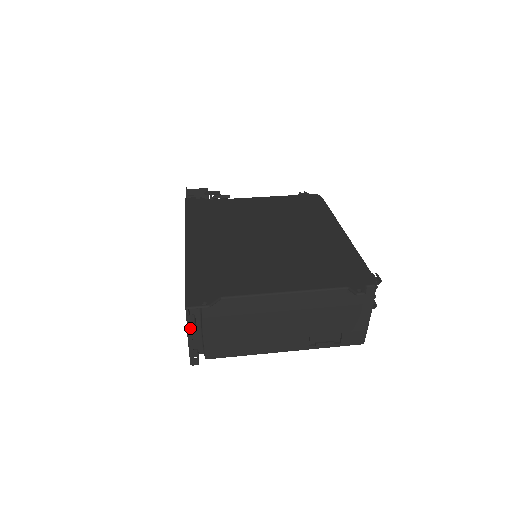
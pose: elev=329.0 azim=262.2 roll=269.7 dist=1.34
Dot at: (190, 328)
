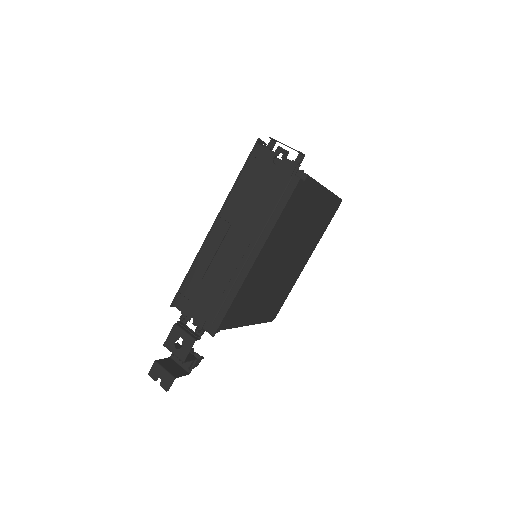
Dot at: (273, 139)
